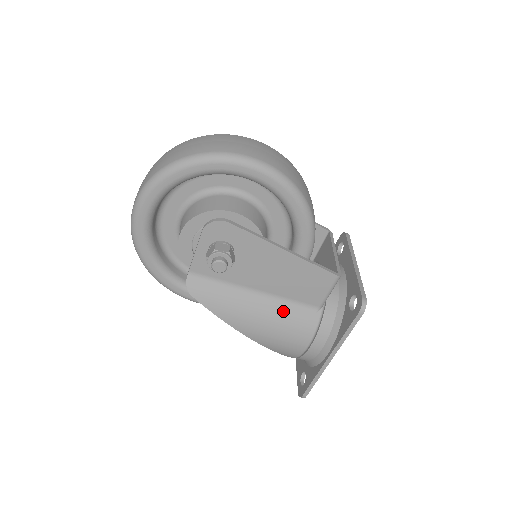
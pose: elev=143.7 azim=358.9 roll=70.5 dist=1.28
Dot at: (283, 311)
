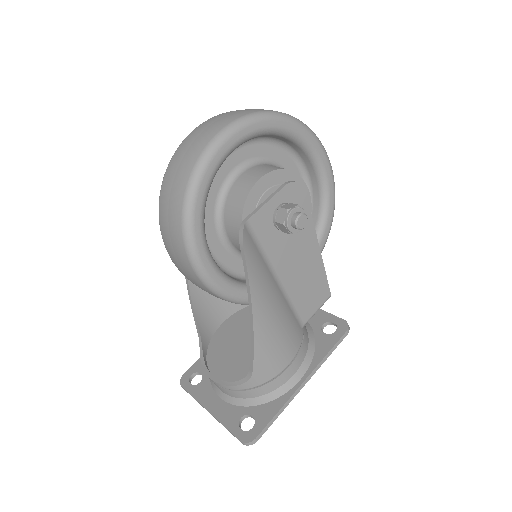
Dot at: (288, 312)
